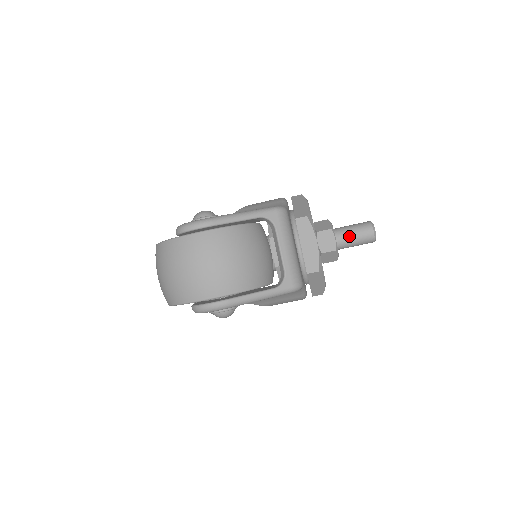
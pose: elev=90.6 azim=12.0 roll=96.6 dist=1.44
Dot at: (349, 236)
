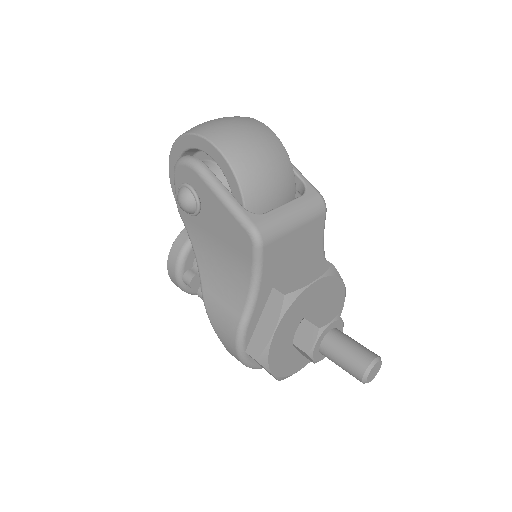
Dot at: (346, 340)
